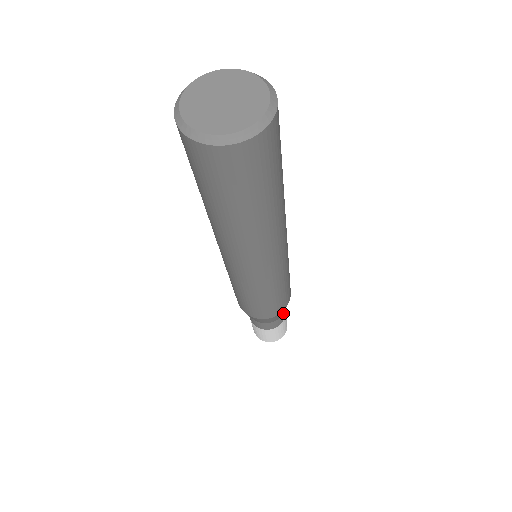
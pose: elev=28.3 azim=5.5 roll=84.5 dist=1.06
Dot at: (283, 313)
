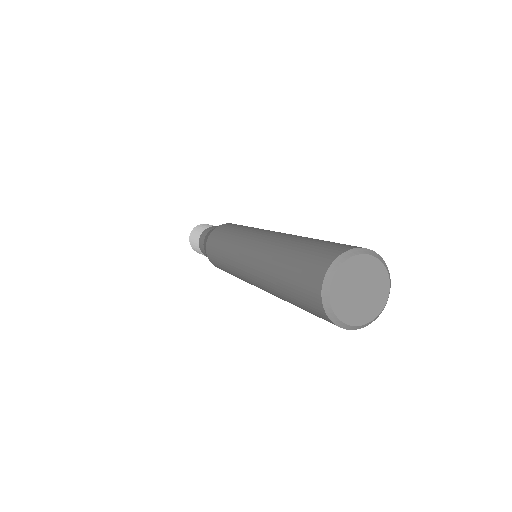
Dot at: occluded
